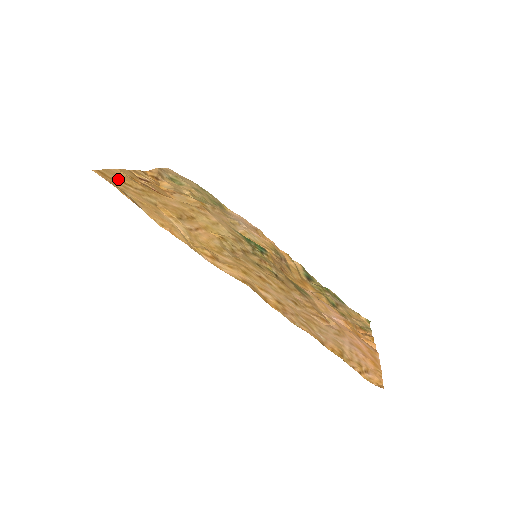
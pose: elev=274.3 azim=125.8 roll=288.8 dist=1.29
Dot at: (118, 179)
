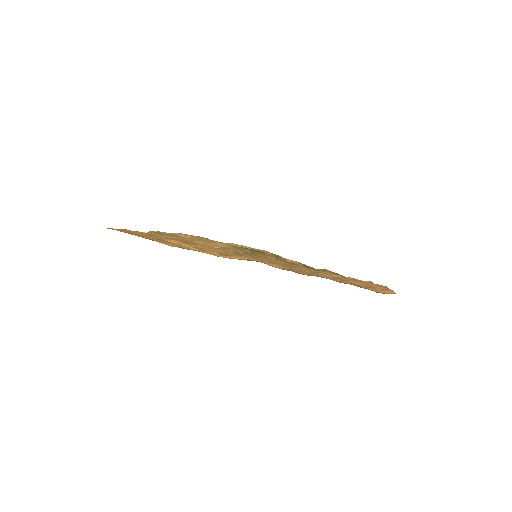
Dot at: (126, 231)
